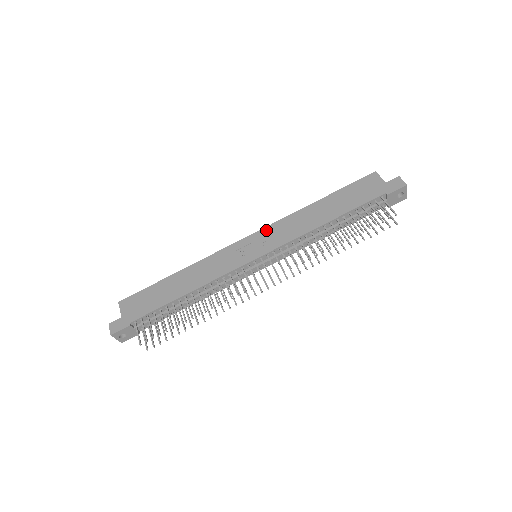
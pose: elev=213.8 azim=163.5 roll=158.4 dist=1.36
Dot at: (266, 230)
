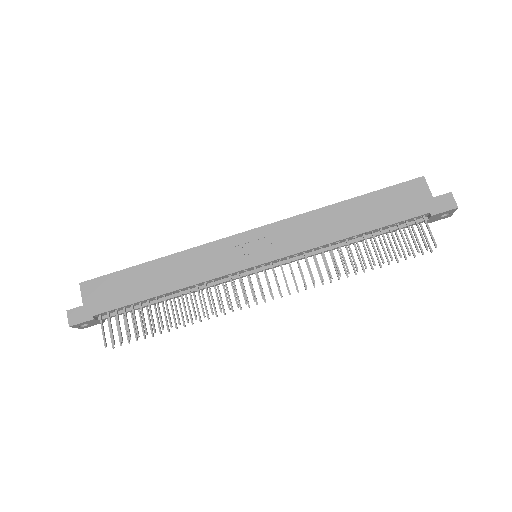
Dot at: (274, 227)
